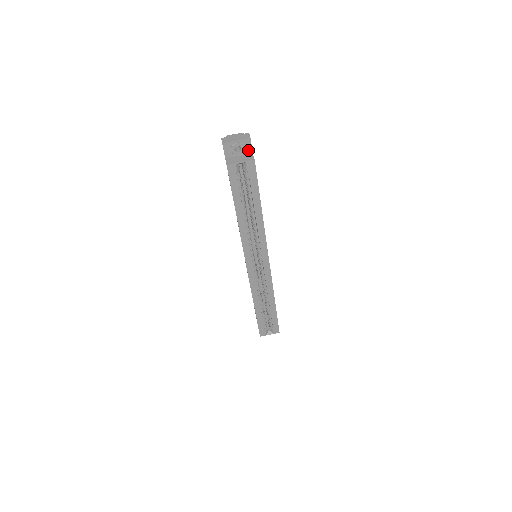
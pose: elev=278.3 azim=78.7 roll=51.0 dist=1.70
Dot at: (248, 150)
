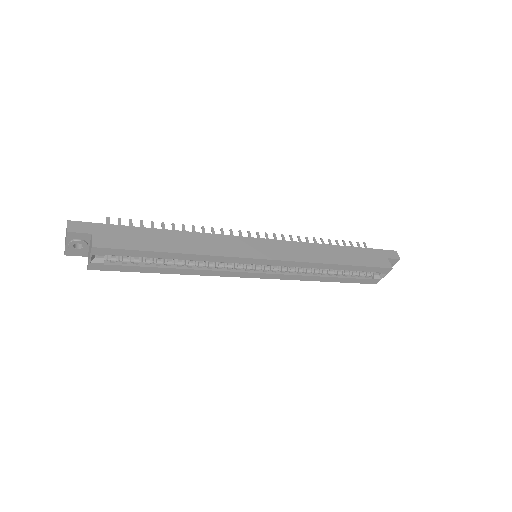
Dot at: (85, 237)
